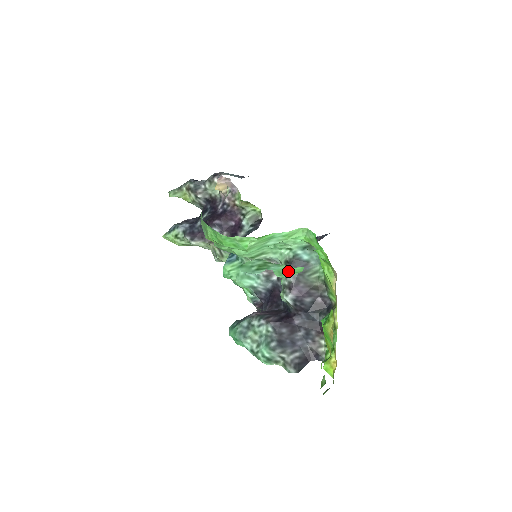
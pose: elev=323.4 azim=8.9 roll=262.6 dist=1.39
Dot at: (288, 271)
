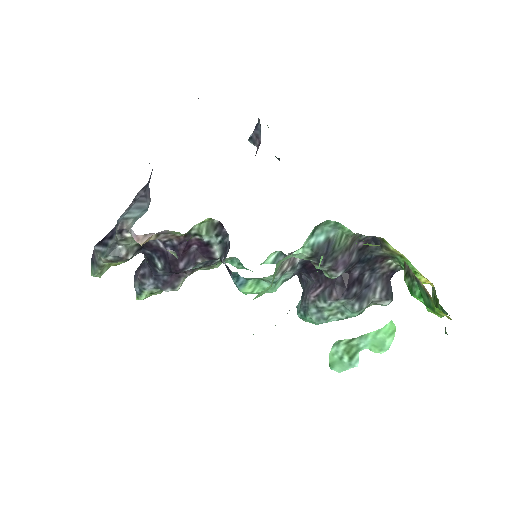
Dot at: (382, 338)
